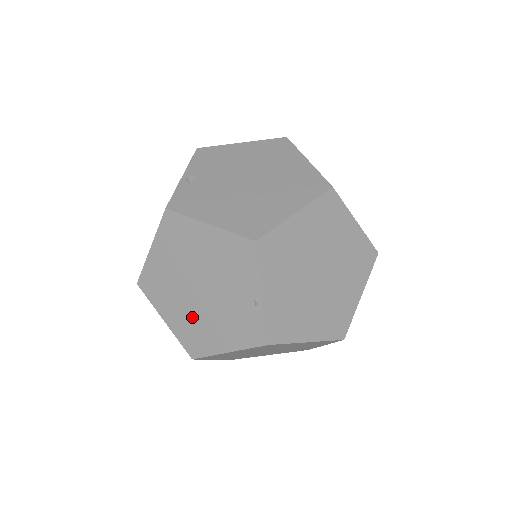
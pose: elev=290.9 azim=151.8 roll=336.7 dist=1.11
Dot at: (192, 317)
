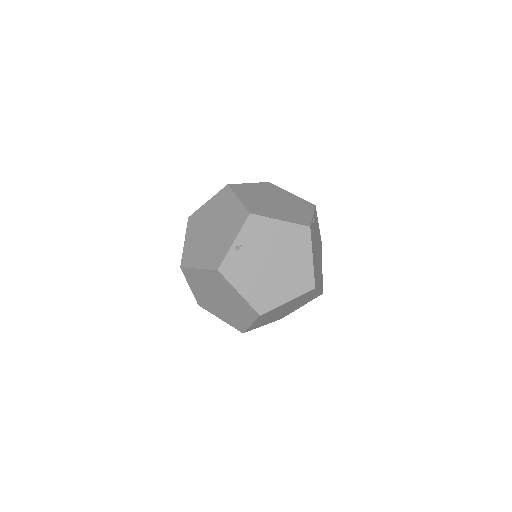
Dot at: (208, 299)
